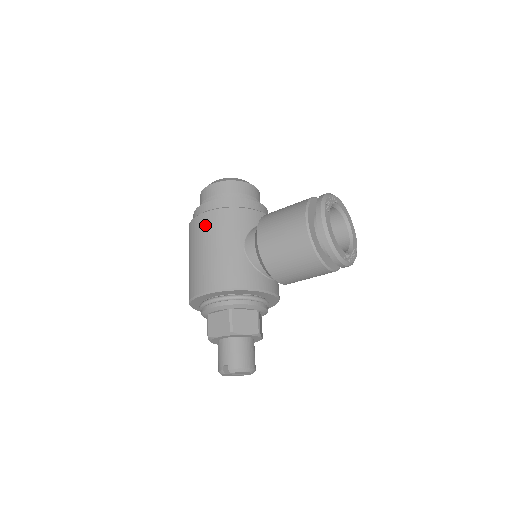
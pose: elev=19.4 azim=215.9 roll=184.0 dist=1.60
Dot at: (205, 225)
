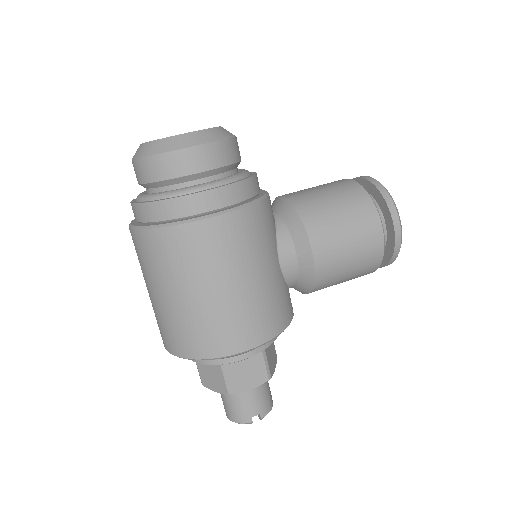
Dot at: (227, 240)
